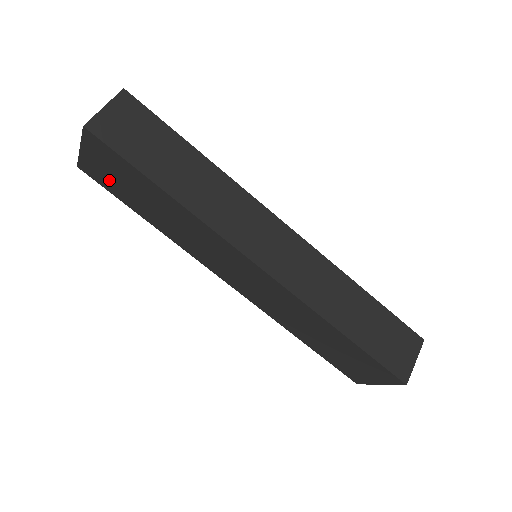
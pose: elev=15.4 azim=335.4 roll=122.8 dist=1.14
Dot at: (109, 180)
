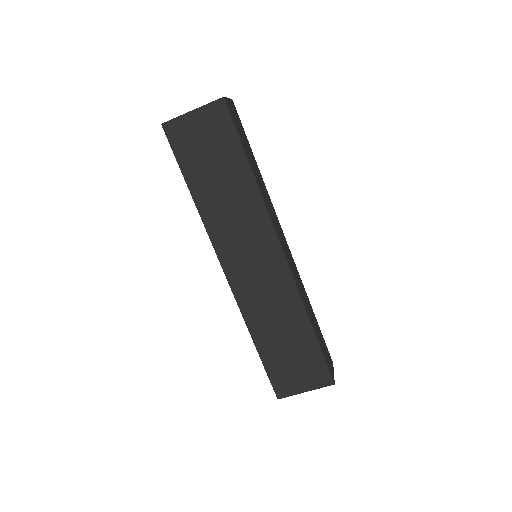
Dot at: (191, 145)
